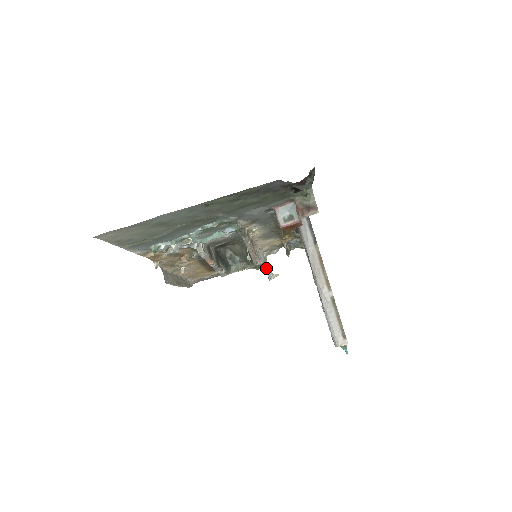
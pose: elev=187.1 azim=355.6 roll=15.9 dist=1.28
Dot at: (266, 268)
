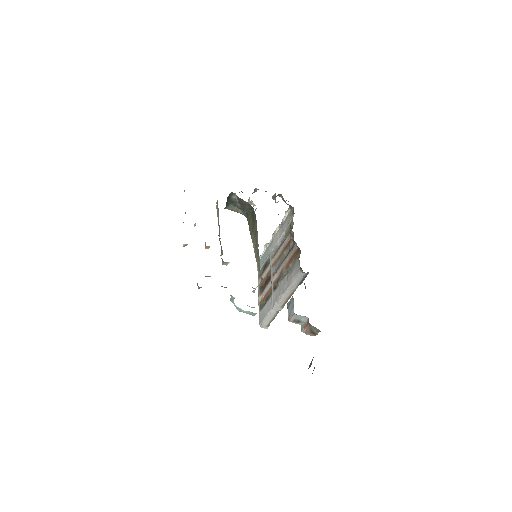
Dot at: occluded
